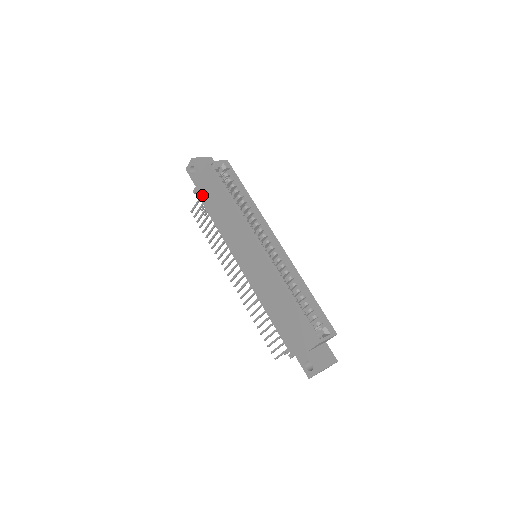
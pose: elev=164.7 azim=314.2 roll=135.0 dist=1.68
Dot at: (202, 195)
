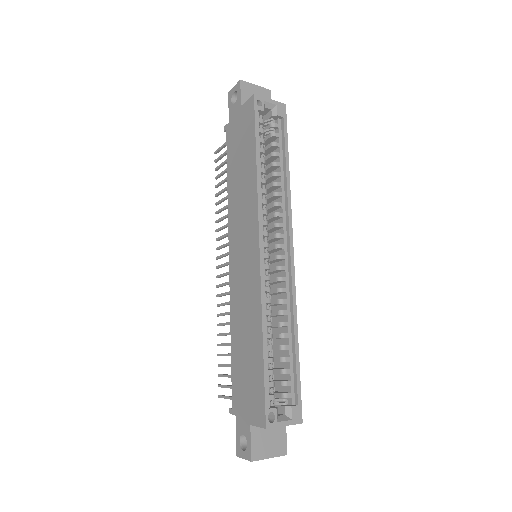
Dot at: (230, 138)
